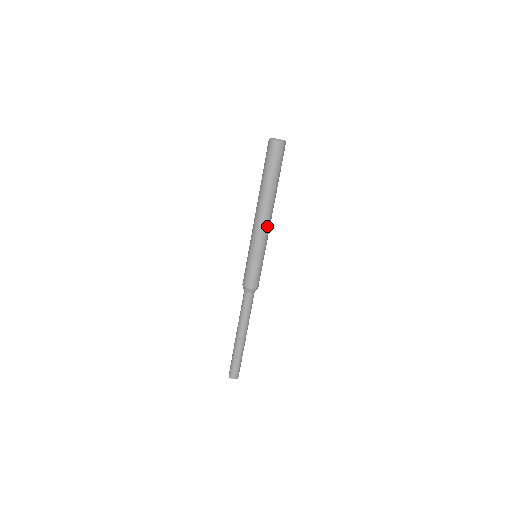
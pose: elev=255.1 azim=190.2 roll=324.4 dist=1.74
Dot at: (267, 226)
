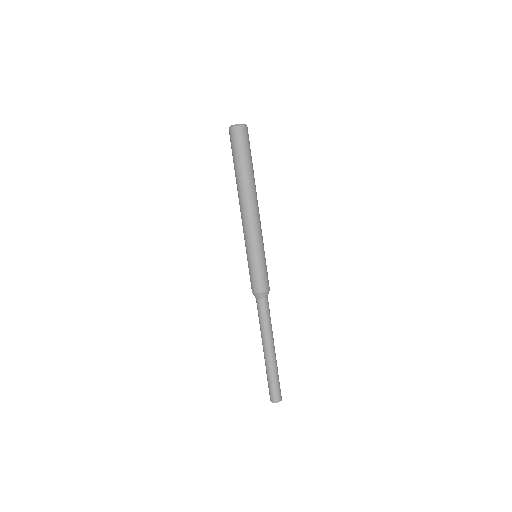
Dot at: (254, 219)
